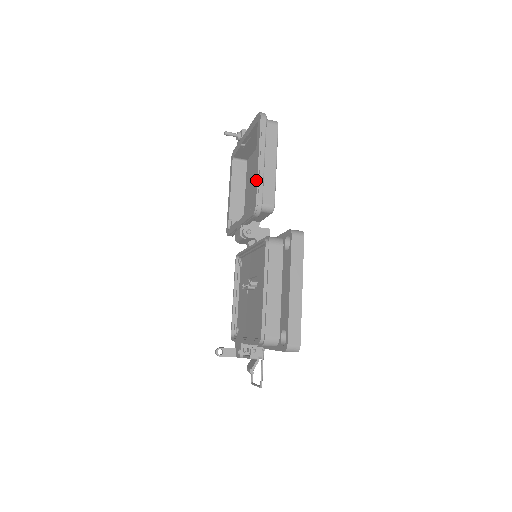
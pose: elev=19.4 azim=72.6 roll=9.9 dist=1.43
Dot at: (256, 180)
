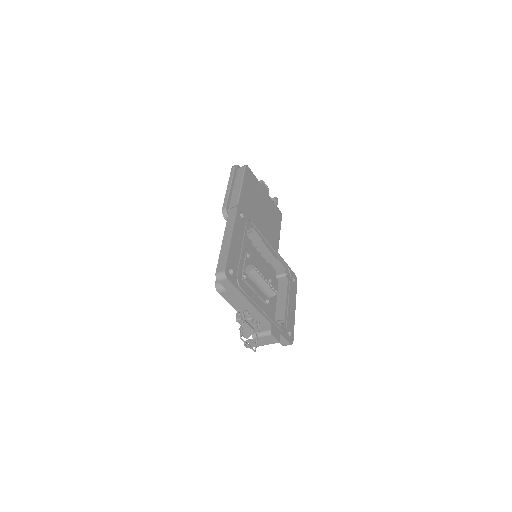
Dot at: occluded
